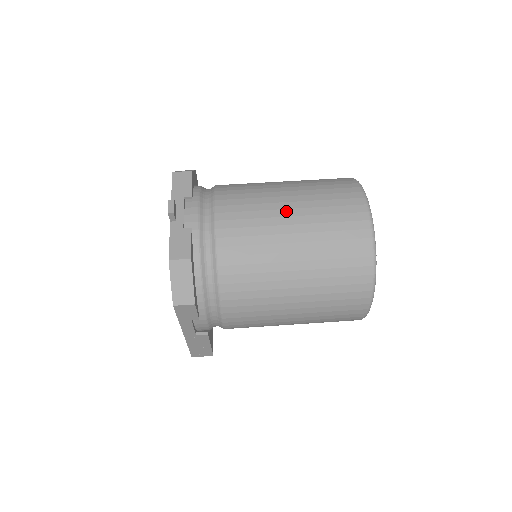
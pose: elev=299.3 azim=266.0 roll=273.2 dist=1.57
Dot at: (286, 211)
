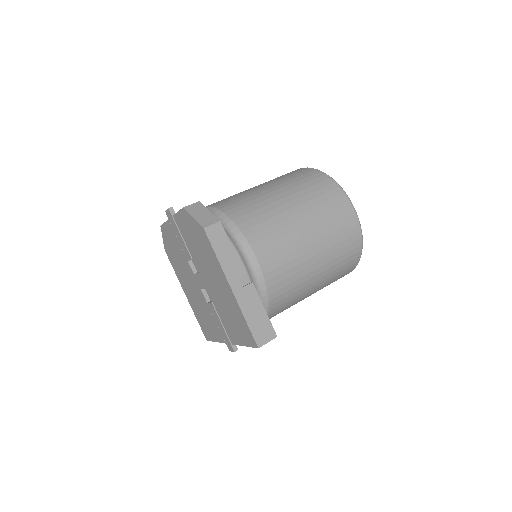
Dot at: occluded
